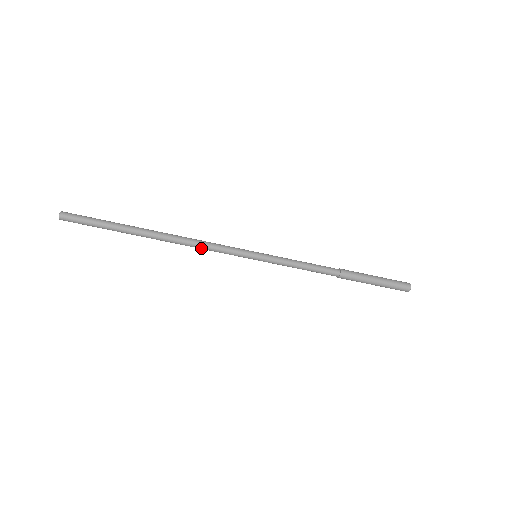
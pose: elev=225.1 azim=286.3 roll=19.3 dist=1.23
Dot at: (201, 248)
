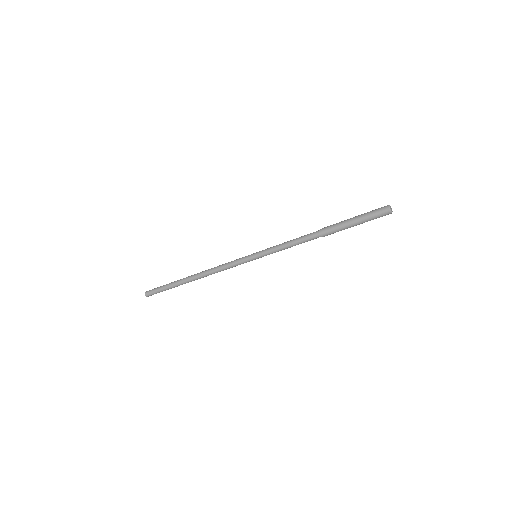
Dot at: occluded
